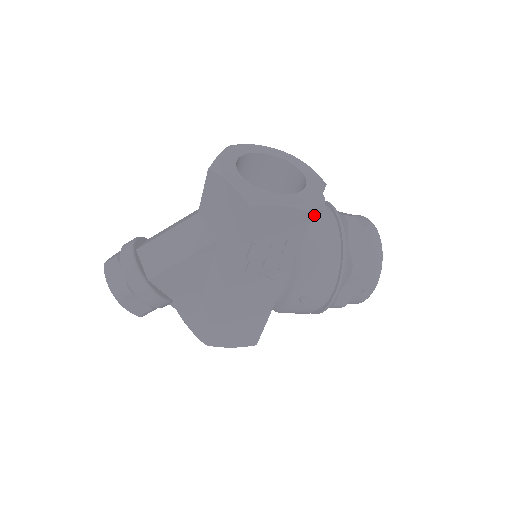
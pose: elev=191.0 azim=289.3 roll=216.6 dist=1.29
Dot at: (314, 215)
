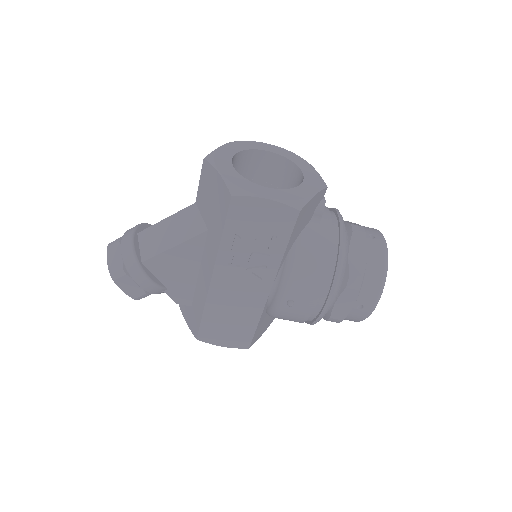
Dot at: (313, 218)
